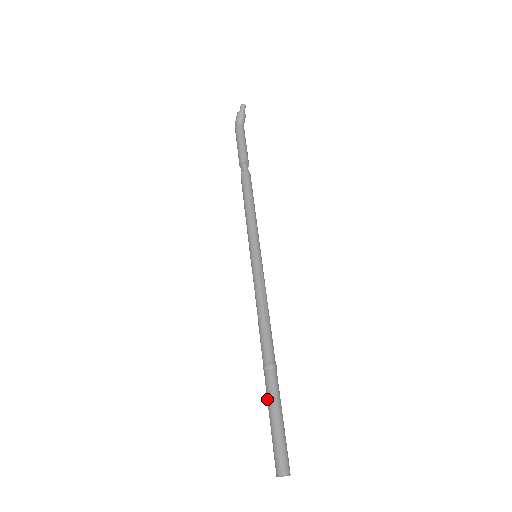
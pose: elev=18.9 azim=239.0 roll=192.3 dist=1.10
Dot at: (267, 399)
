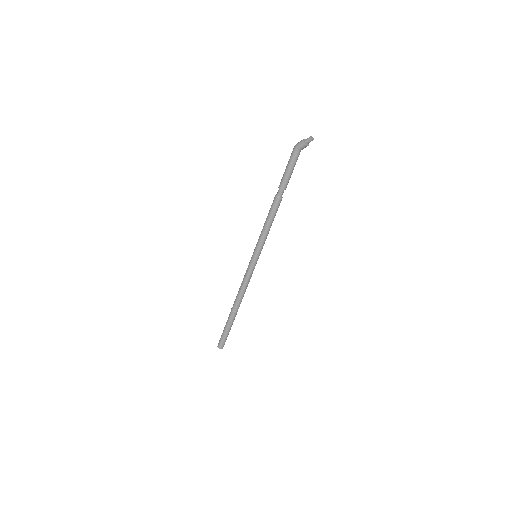
Dot at: (227, 323)
